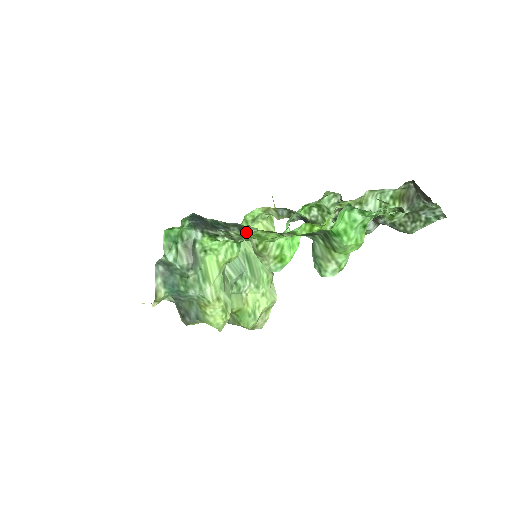
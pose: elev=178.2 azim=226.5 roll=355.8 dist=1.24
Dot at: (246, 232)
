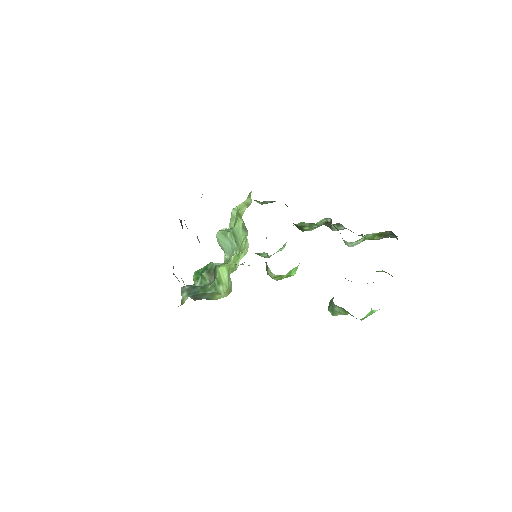
Dot at: occluded
